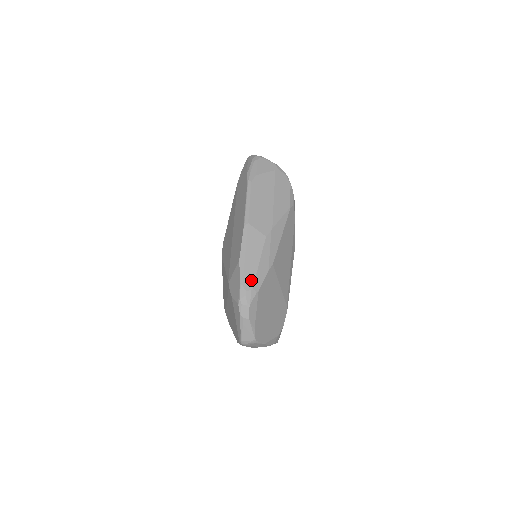
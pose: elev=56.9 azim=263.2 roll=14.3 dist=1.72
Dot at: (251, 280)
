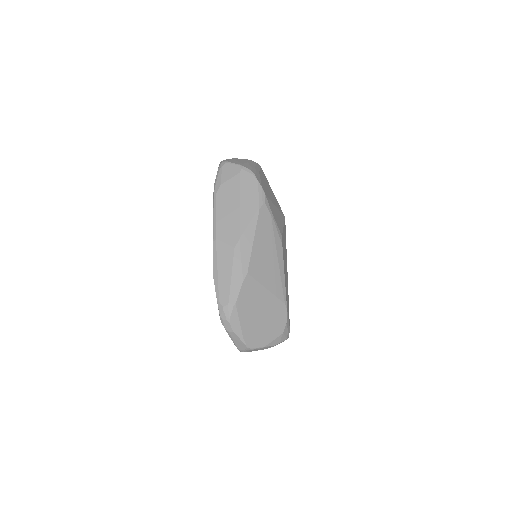
Dot at: (226, 295)
